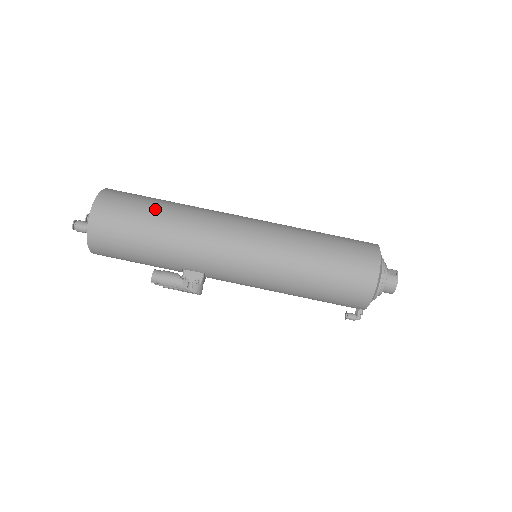
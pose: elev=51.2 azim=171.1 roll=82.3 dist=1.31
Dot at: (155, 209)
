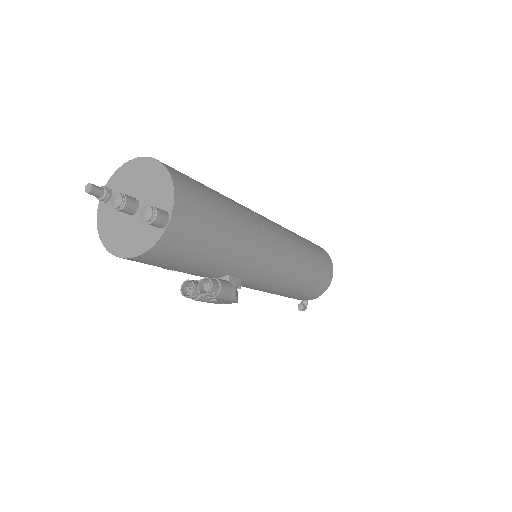
Dot at: (221, 199)
